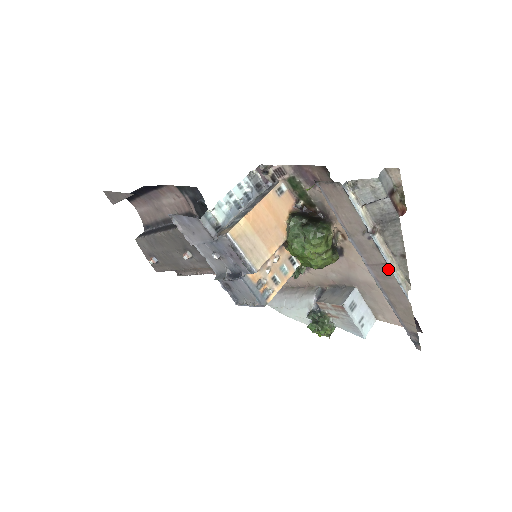
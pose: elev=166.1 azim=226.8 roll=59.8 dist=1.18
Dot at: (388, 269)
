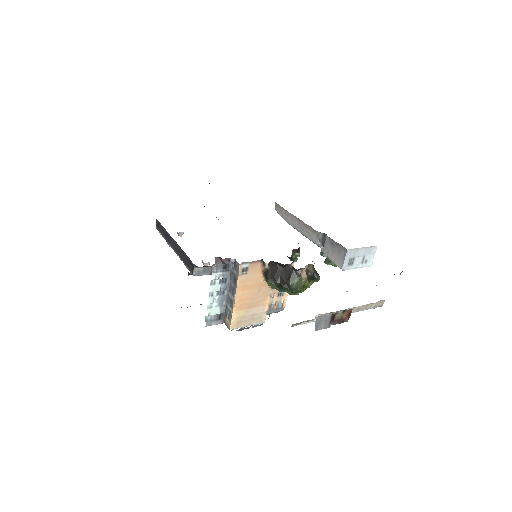
Dot at: occluded
